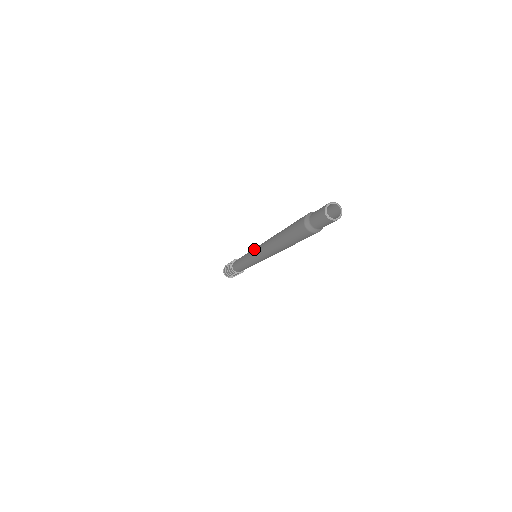
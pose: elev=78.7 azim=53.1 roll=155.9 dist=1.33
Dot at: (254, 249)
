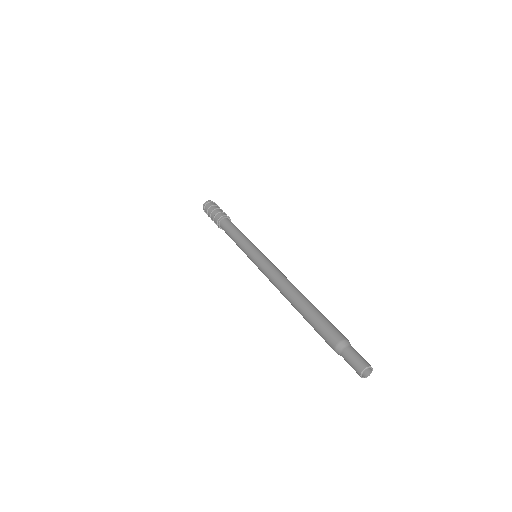
Dot at: (263, 259)
